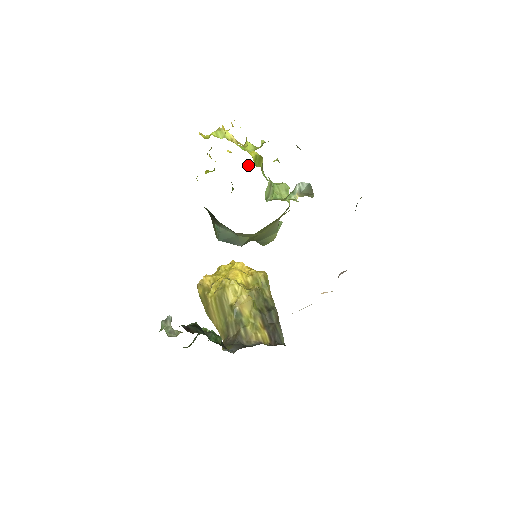
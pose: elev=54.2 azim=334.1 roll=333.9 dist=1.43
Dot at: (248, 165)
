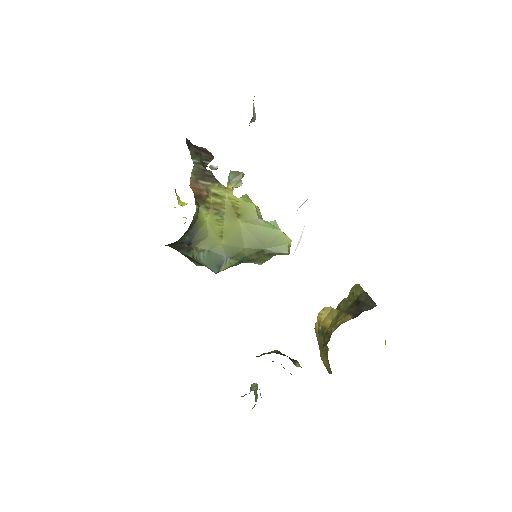
Dot at: occluded
